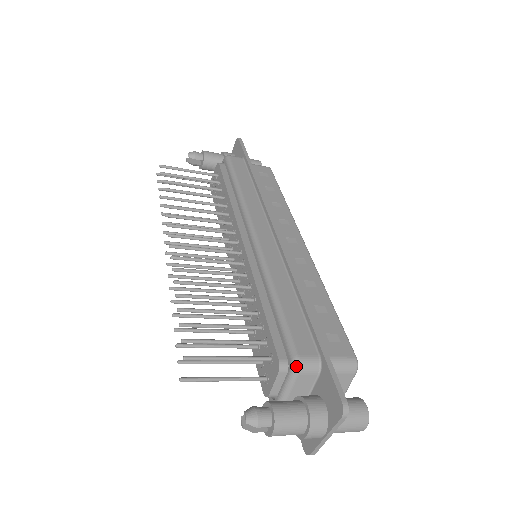
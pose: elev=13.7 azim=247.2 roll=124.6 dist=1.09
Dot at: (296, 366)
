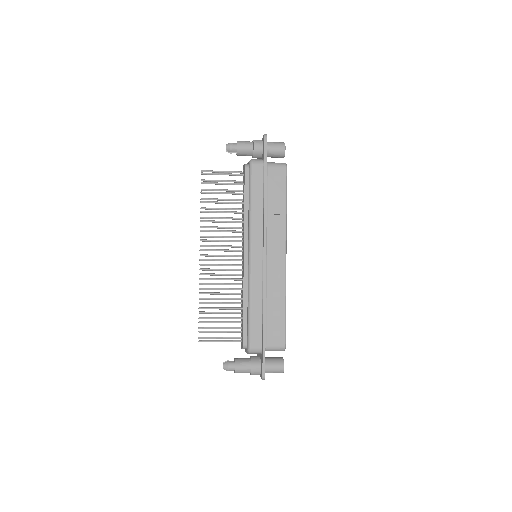
Dot at: (249, 352)
